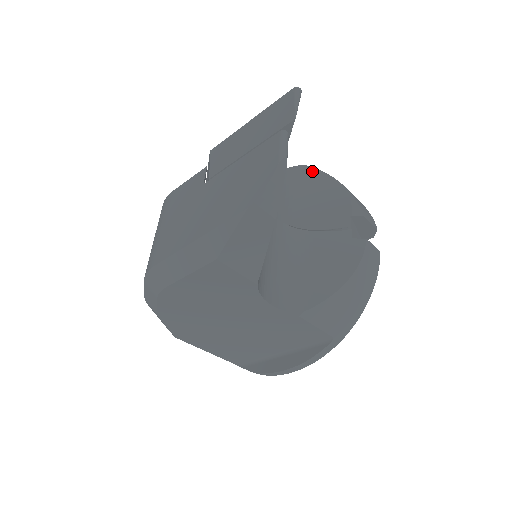
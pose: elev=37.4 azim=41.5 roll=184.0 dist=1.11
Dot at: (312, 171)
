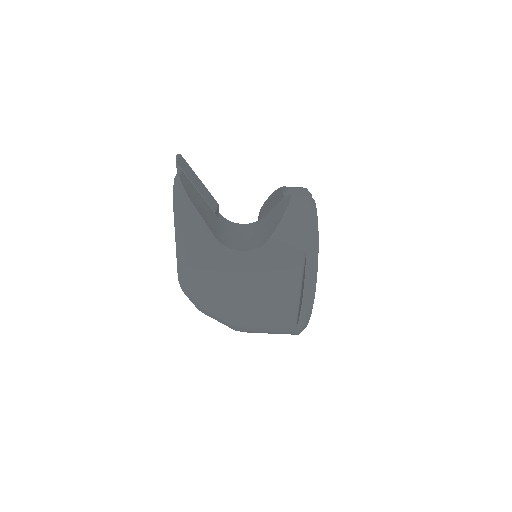
Dot at: (268, 199)
